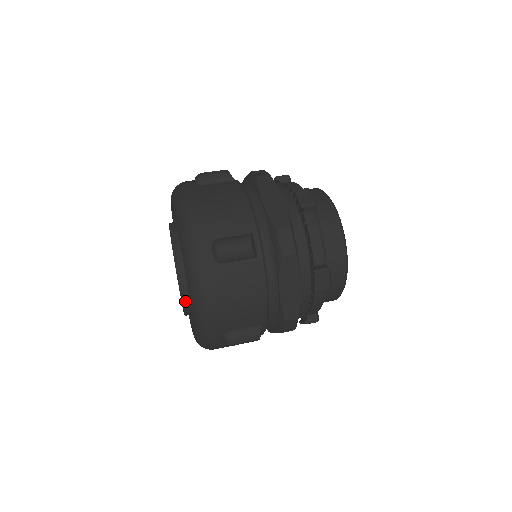
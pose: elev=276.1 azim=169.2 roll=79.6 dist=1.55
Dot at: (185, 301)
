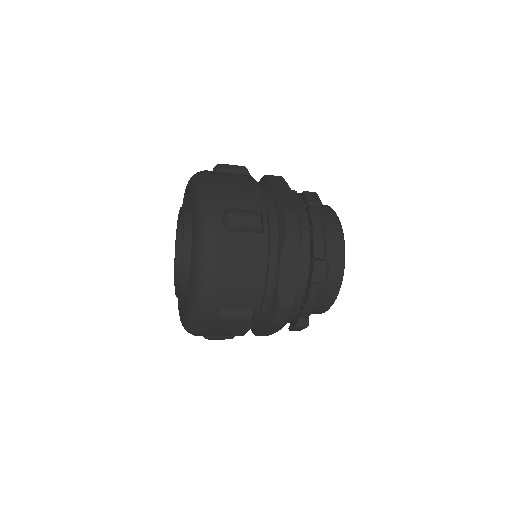
Dot at: occluded
